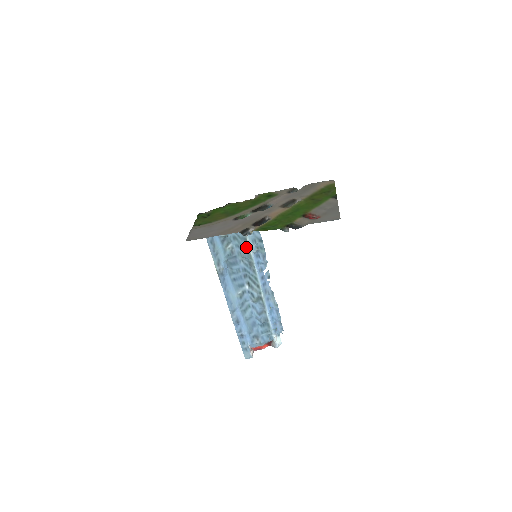
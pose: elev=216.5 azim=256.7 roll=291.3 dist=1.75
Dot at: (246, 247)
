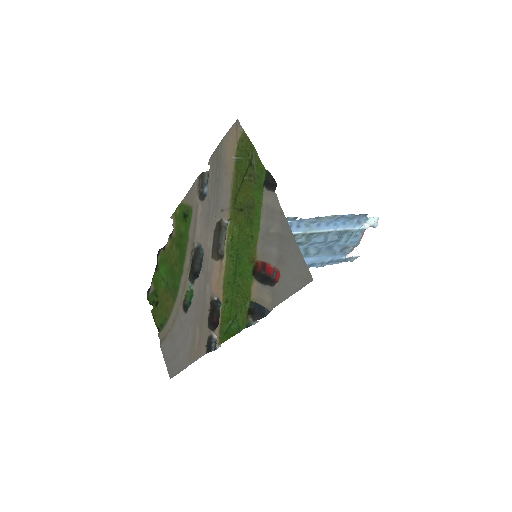
Dot at: occluded
